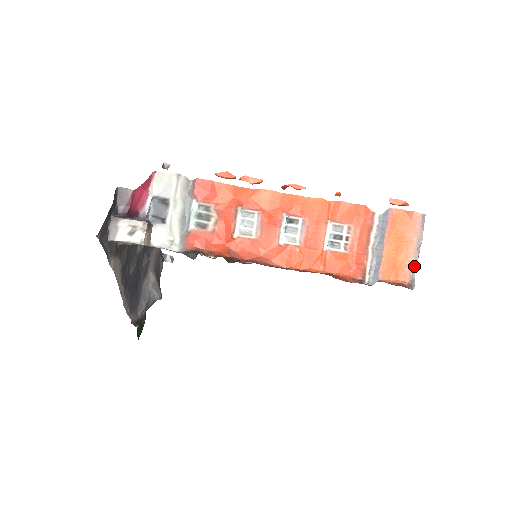
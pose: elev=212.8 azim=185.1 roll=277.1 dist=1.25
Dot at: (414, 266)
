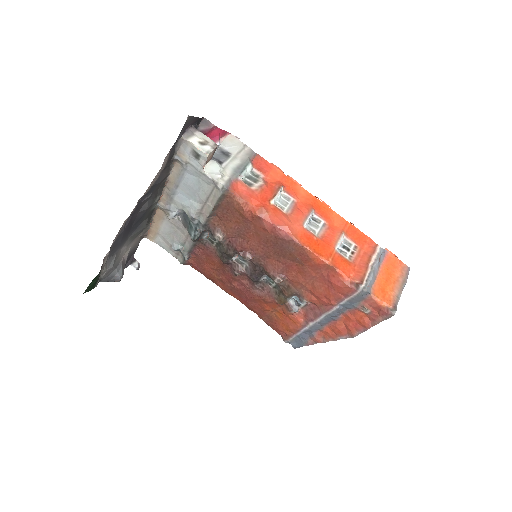
Dot at: (398, 297)
